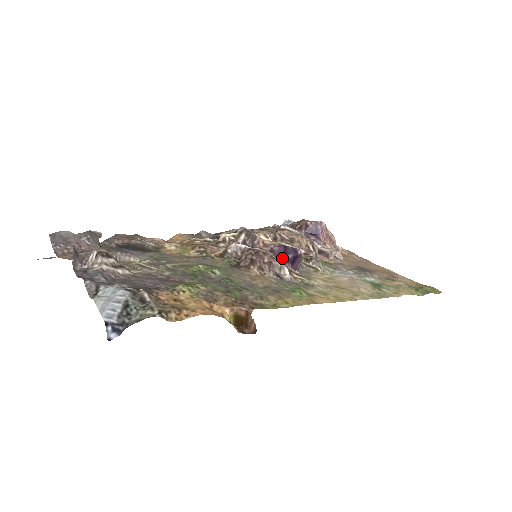
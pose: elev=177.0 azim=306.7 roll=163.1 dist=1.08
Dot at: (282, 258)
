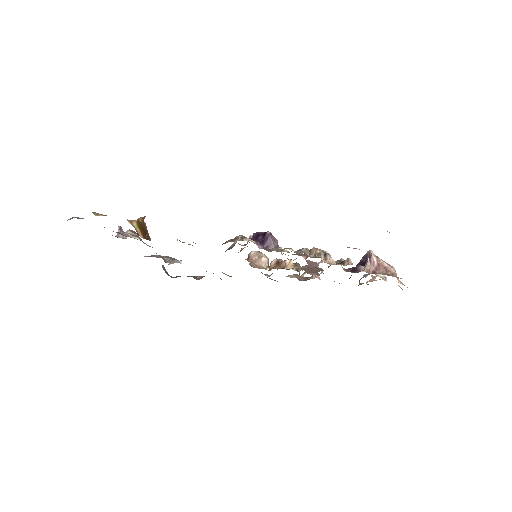
Dot at: (255, 240)
